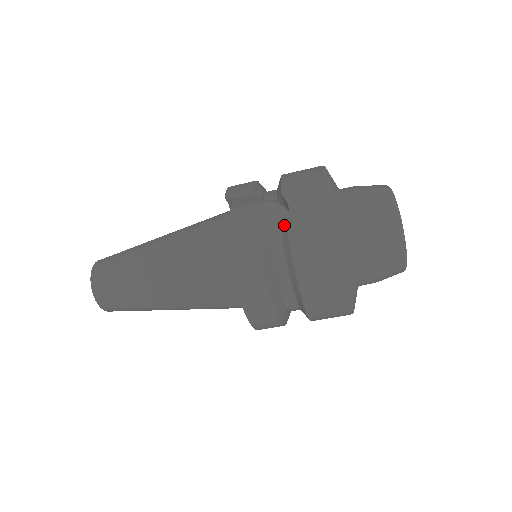
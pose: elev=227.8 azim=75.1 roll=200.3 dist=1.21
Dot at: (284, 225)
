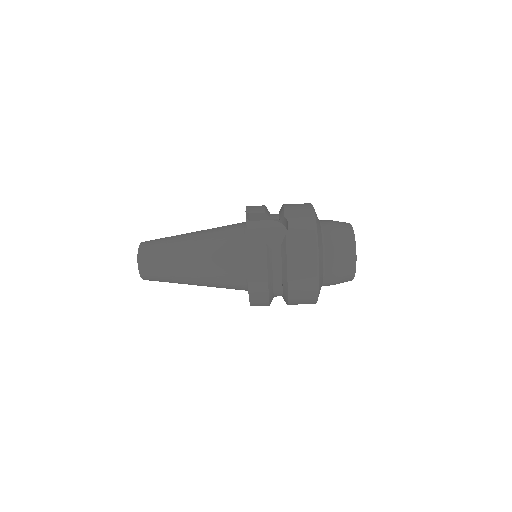
Dot at: (282, 236)
